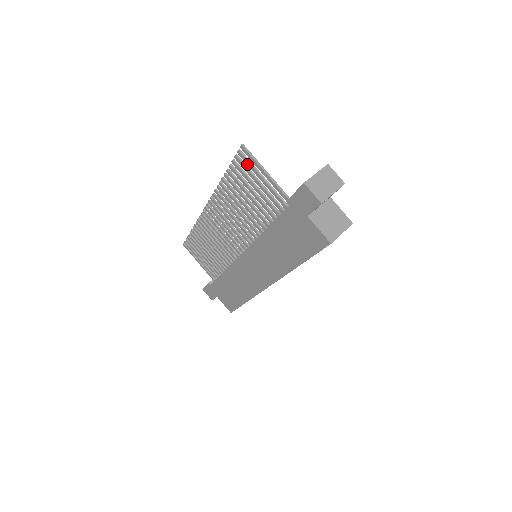
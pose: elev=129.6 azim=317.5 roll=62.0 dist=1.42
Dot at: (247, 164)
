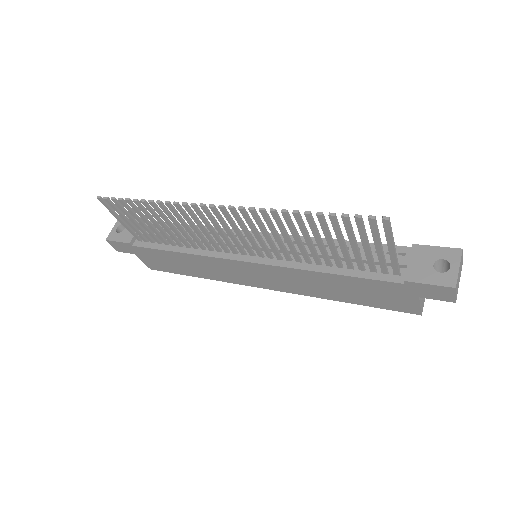
Dot at: (372, 231)
